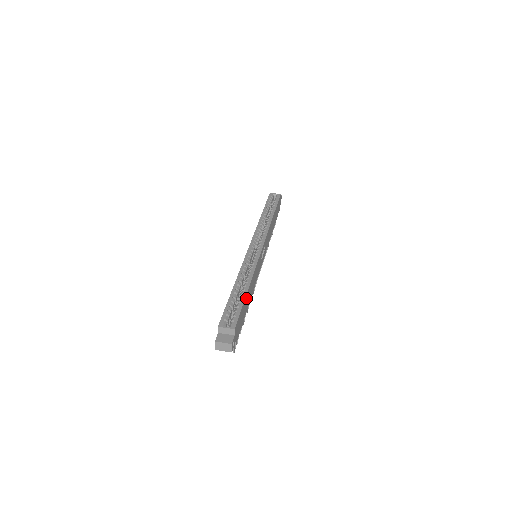
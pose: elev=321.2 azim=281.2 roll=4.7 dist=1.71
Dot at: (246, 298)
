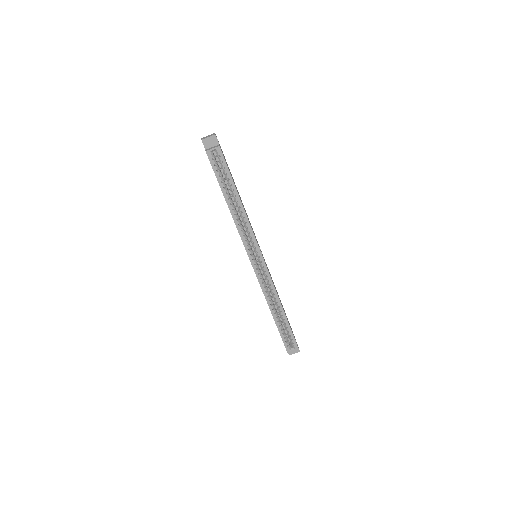
Dot at: (286, 317)
